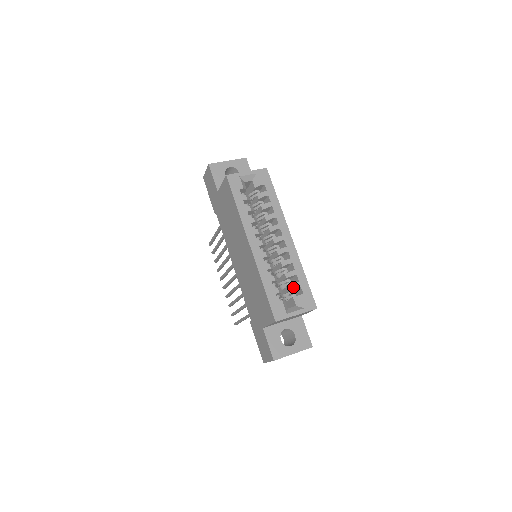
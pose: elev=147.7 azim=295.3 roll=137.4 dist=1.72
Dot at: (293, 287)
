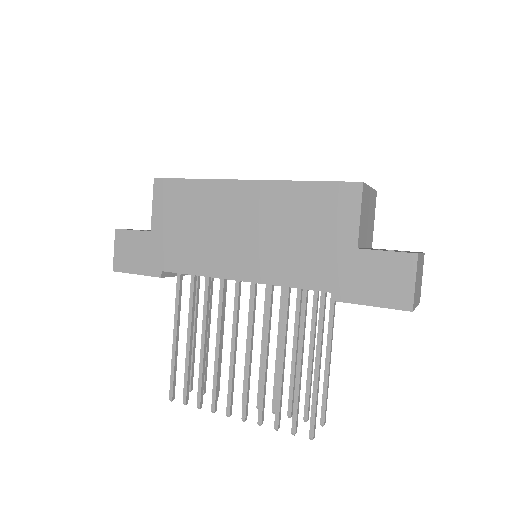
Dot at: occluded
